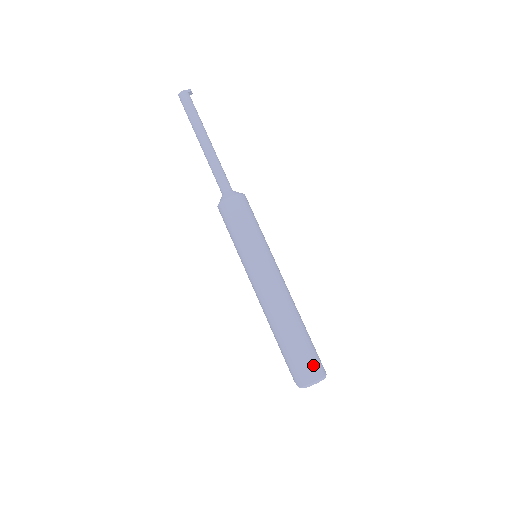
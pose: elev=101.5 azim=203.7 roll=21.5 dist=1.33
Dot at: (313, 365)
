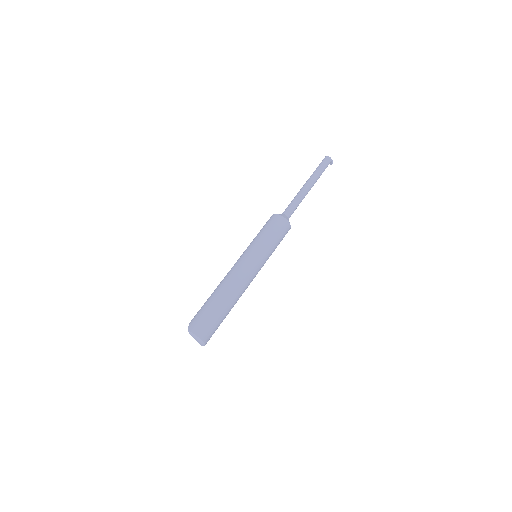
Dot at: (210, 332)
